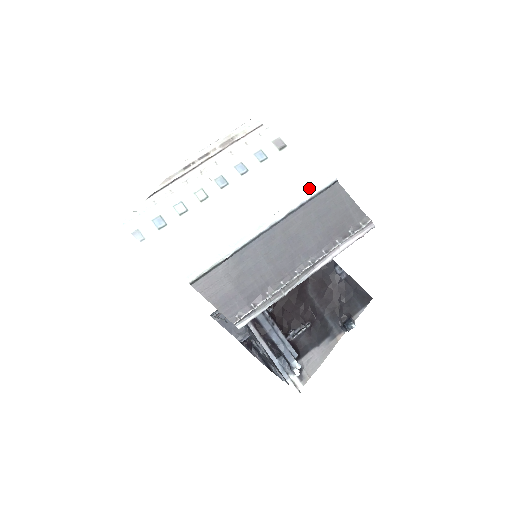
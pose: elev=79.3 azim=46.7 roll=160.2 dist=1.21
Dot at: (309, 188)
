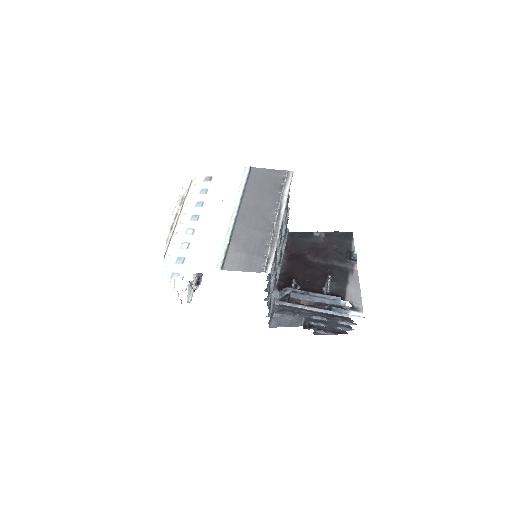
Dot at: (240, 181)
